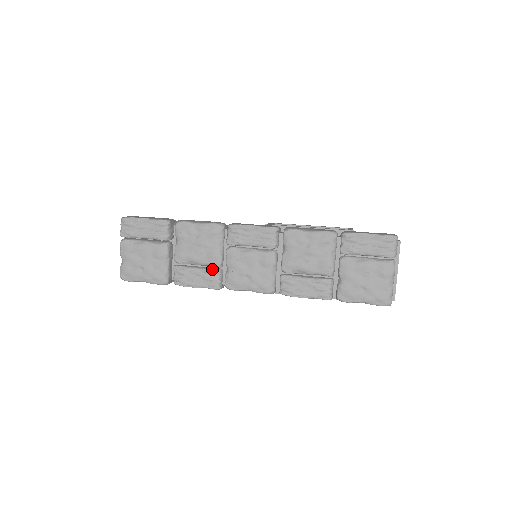
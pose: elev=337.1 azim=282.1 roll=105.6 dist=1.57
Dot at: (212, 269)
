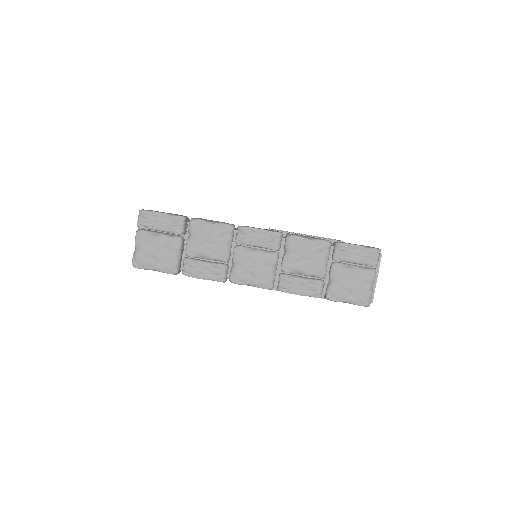
Dot at: (220, 264)
